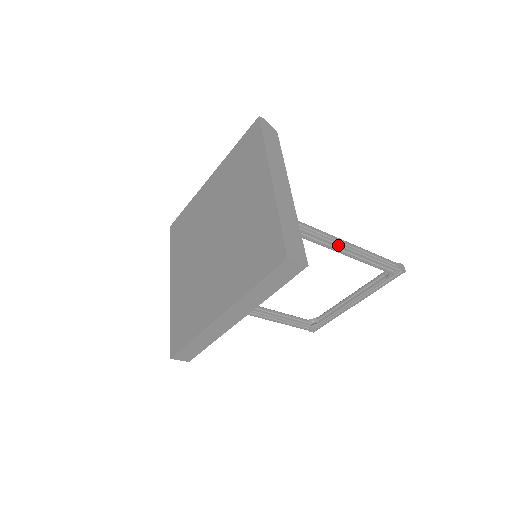
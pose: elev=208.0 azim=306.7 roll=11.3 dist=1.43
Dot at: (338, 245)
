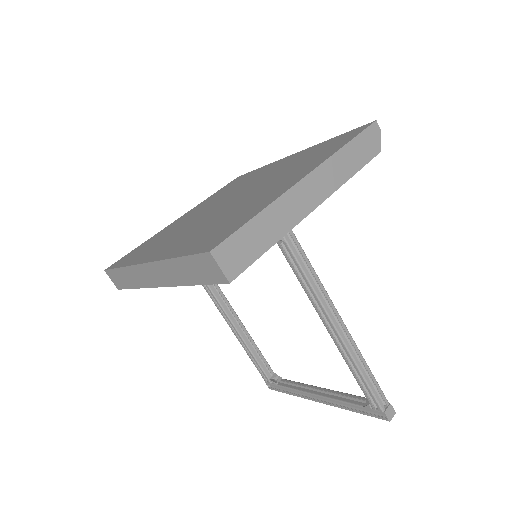
Dot at: (327, 315)
